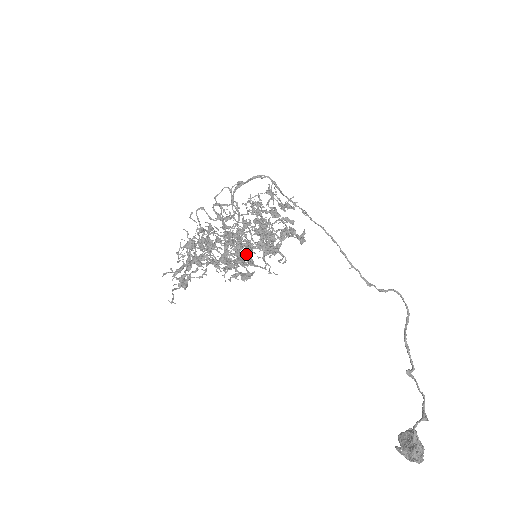
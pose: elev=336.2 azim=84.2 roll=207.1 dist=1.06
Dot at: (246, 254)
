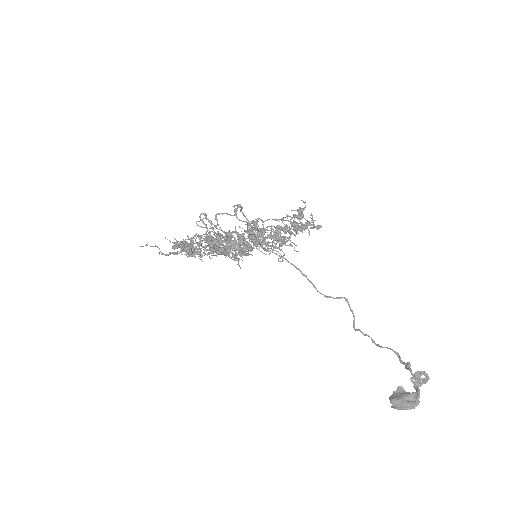
Dot at: (283, 227)
